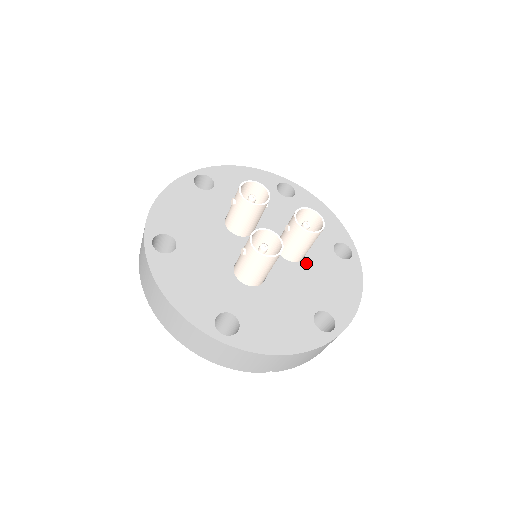
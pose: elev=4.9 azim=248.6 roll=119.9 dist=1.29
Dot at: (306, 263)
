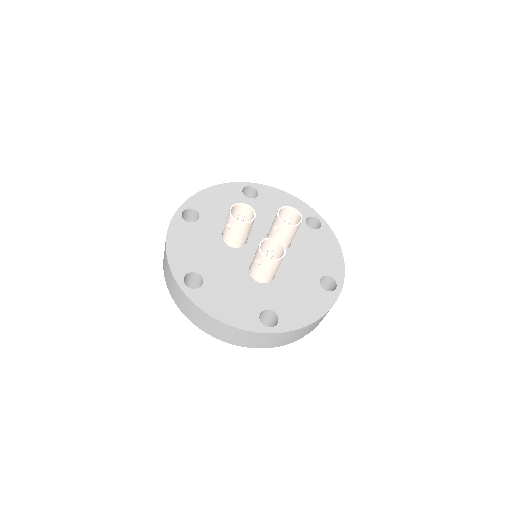
Dot at: (295, 246)
